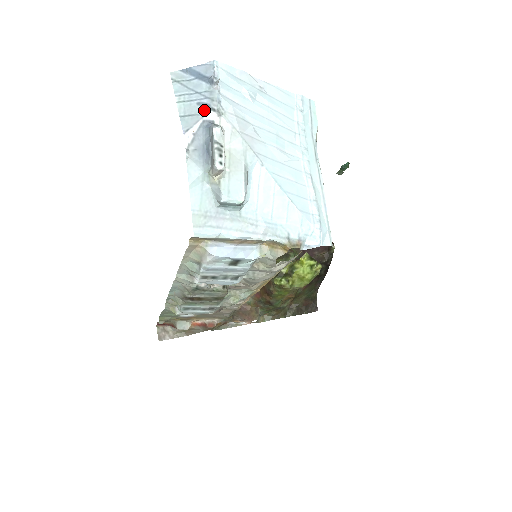
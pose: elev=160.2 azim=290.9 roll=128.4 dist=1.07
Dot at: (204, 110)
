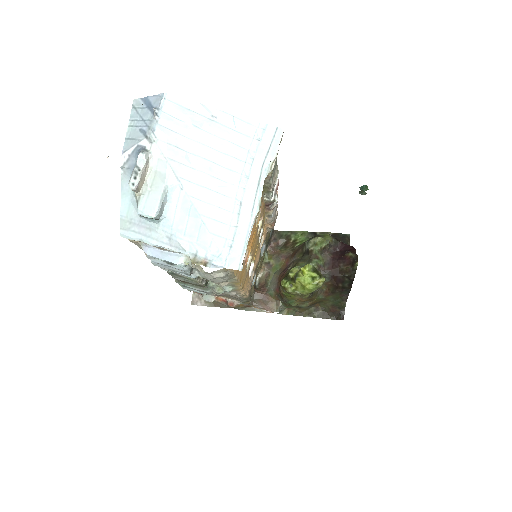
Dot at: (141, 136)
